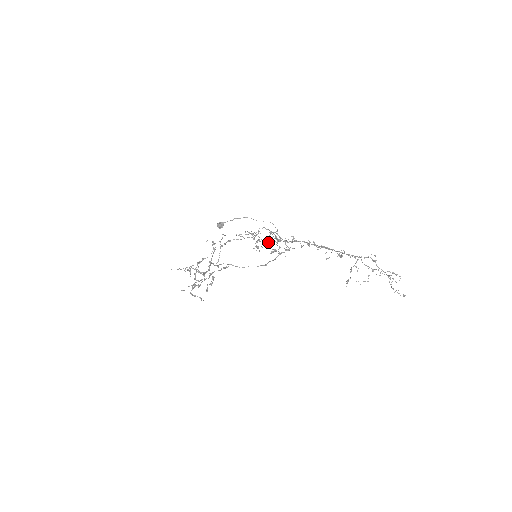
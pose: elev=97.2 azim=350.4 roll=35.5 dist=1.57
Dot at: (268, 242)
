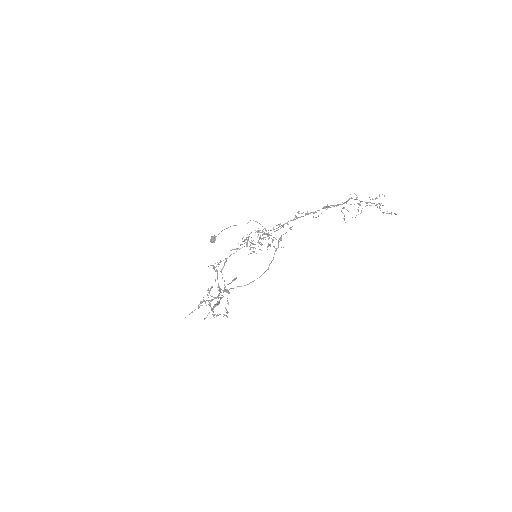
Dot at: occluded
